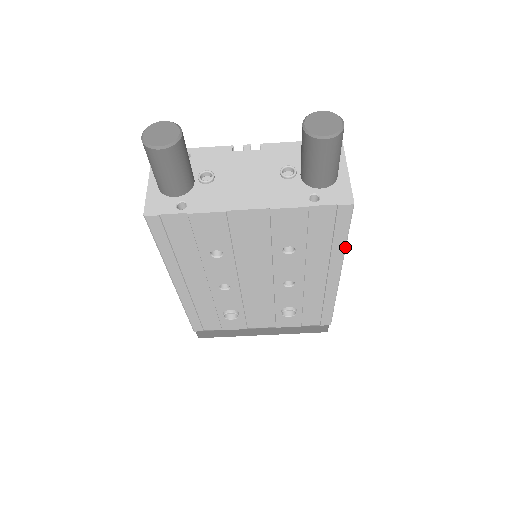
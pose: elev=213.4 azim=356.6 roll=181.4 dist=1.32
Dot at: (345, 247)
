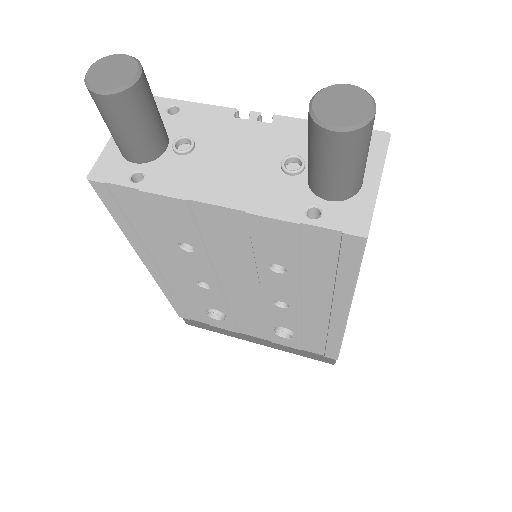
Dot at: (354, 286)
